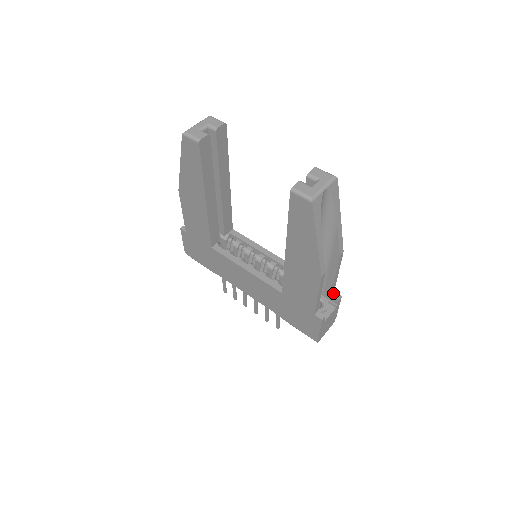
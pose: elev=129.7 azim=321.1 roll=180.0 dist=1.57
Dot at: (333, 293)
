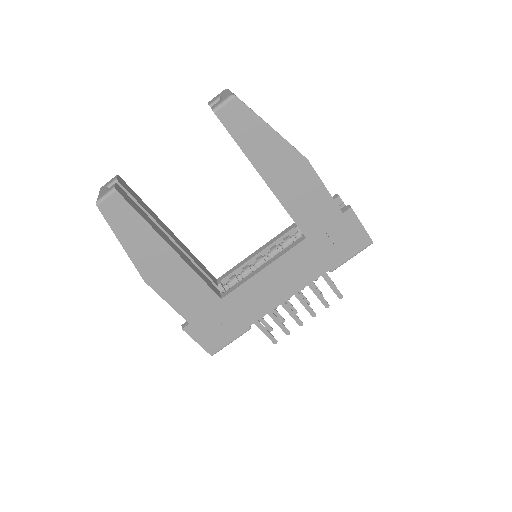
Dot at: occluded
